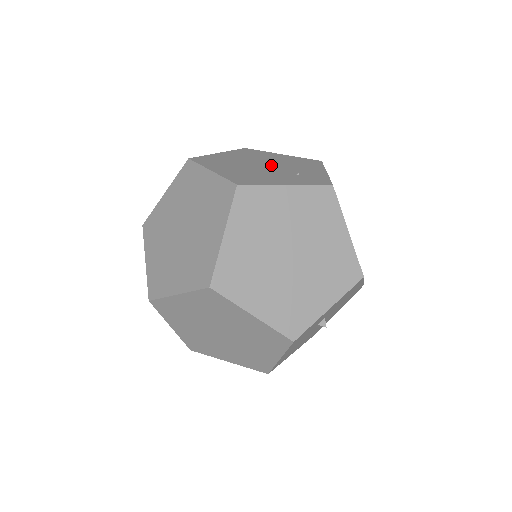
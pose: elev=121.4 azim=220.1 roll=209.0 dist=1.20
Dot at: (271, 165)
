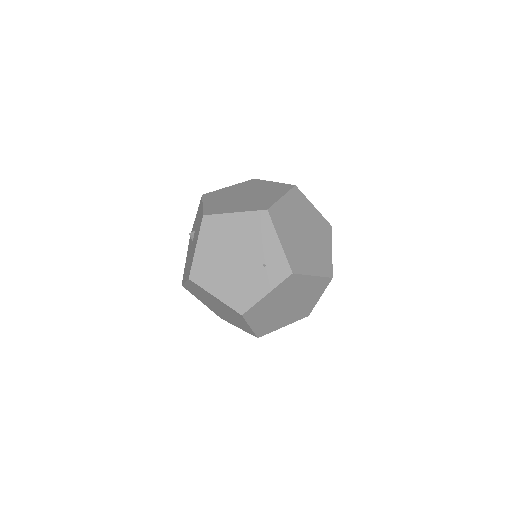
Dot at: (241, 254)
